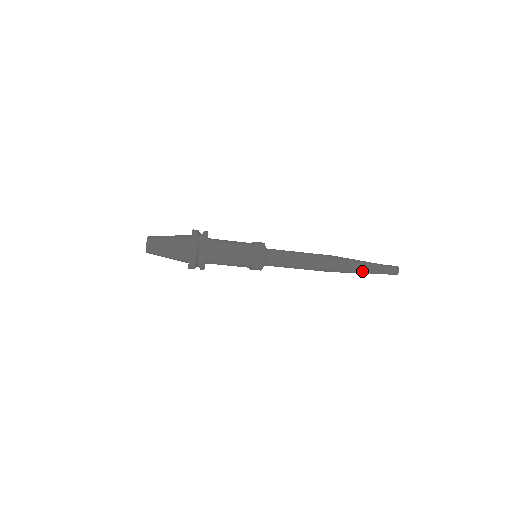
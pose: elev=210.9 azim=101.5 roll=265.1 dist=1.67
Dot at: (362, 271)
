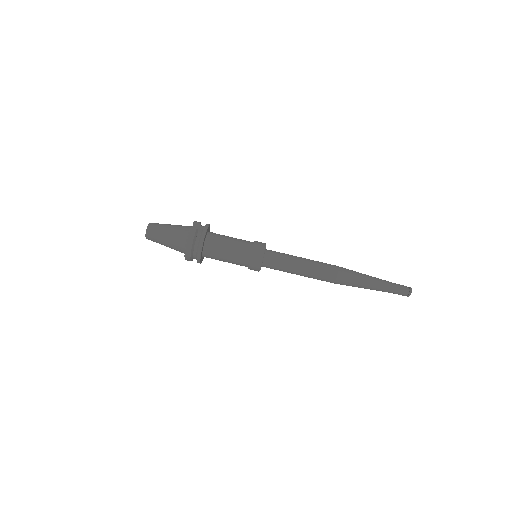
Dot at: (369, 285)
